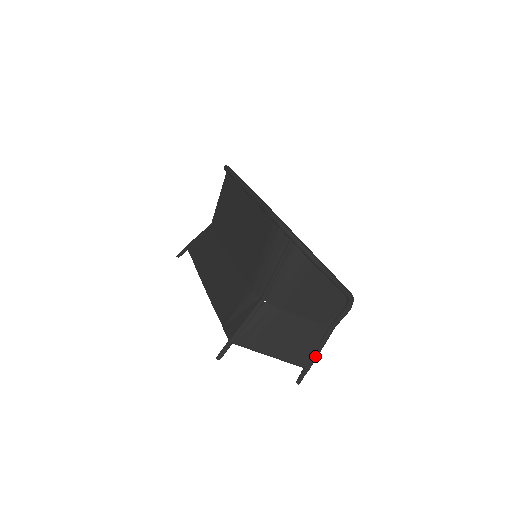
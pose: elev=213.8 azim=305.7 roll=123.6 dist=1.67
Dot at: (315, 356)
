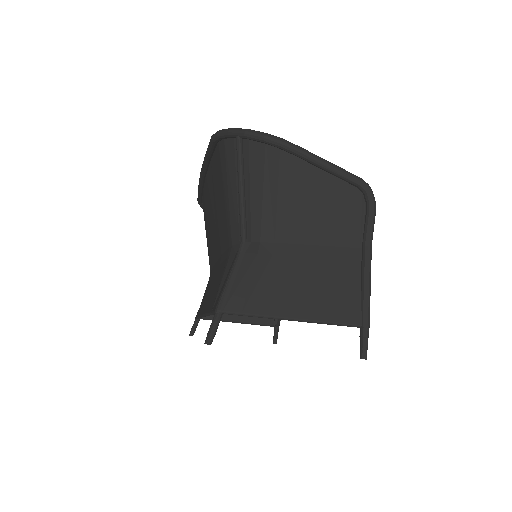
Dot at: (365, 299)
